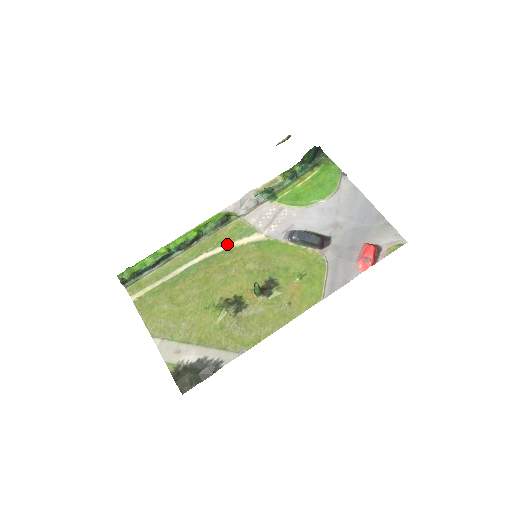
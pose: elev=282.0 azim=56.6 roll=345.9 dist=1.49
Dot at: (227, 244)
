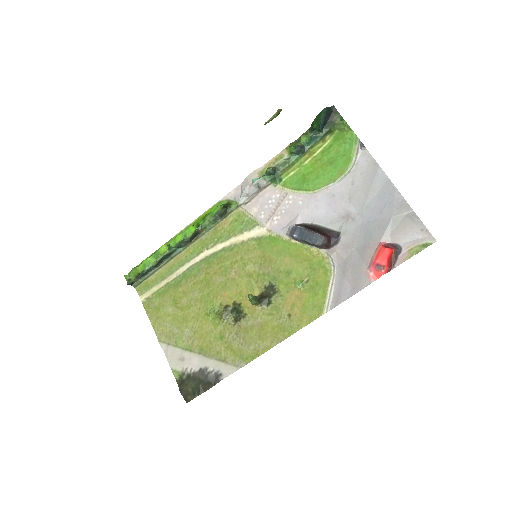
Dot at: (227, 240)
